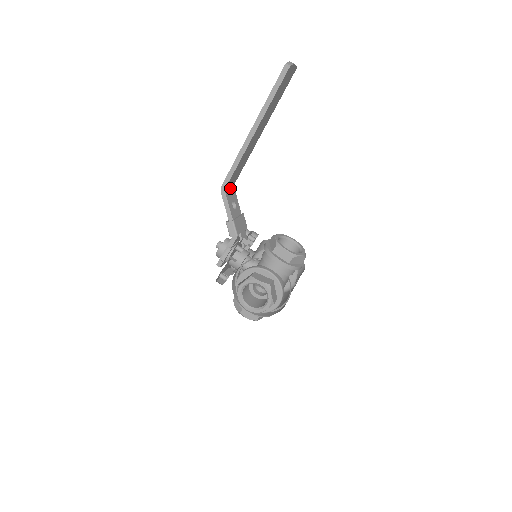
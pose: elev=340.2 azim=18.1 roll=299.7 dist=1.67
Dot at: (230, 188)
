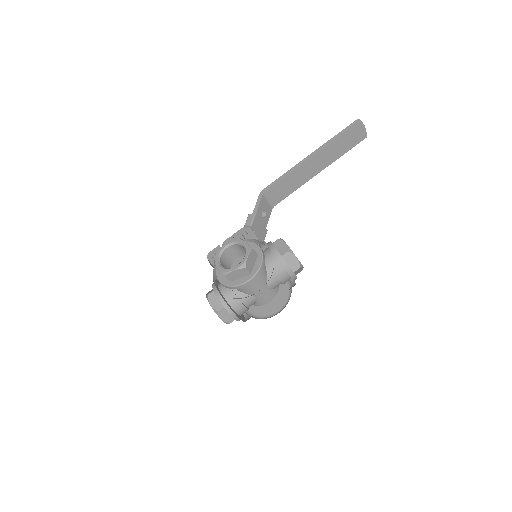
Dot at: (269, 201)
